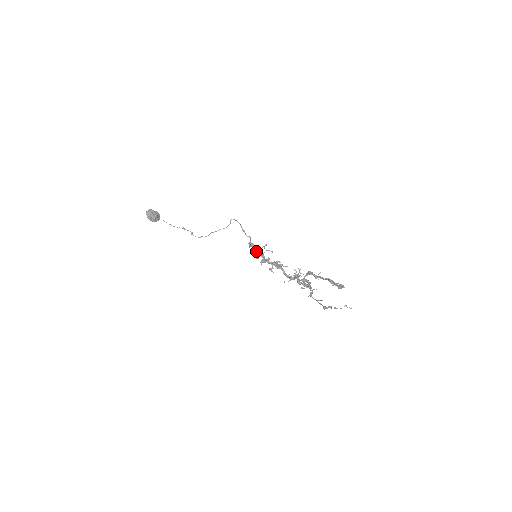
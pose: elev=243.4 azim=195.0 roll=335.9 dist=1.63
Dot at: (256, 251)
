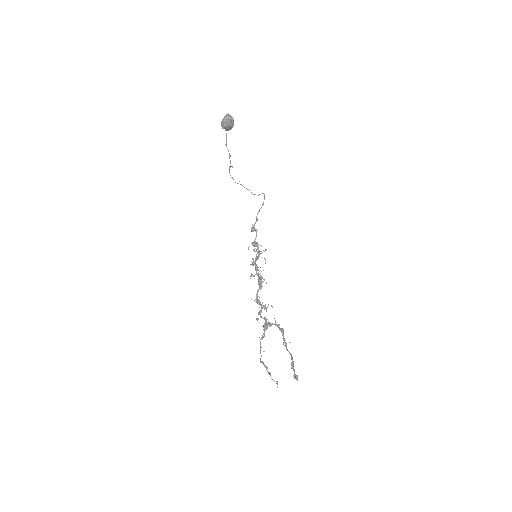
Dot at: occluded
